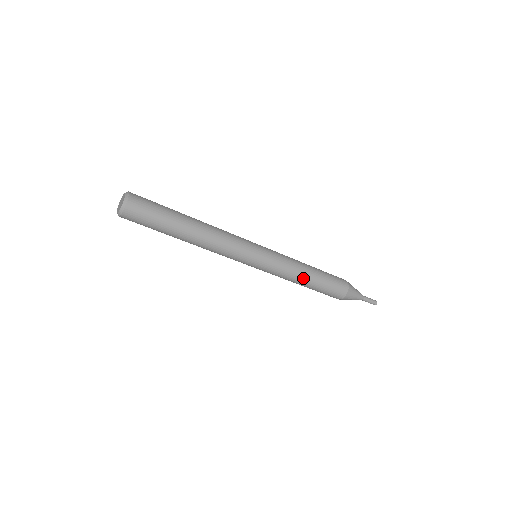
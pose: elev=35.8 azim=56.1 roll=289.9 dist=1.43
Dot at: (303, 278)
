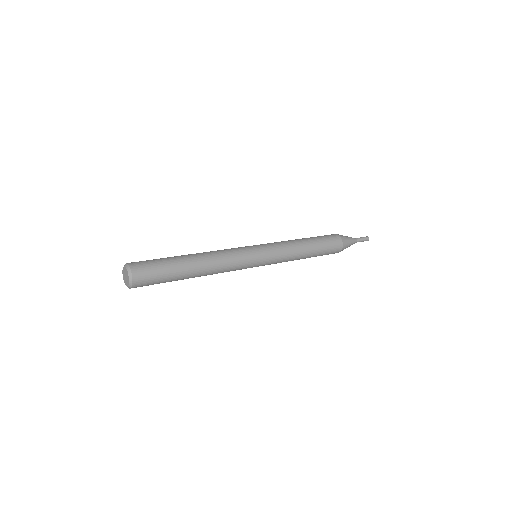
Dot at: (302, 255)
